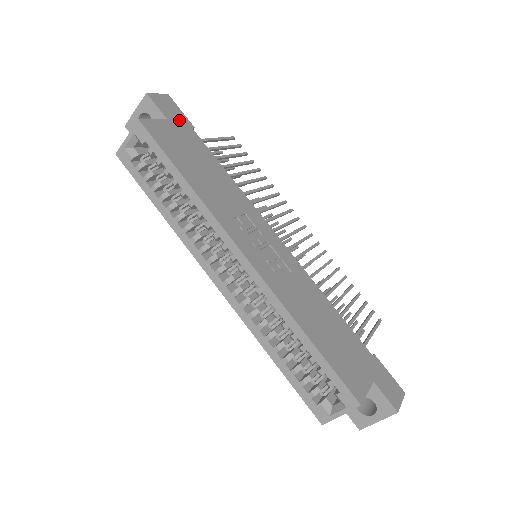
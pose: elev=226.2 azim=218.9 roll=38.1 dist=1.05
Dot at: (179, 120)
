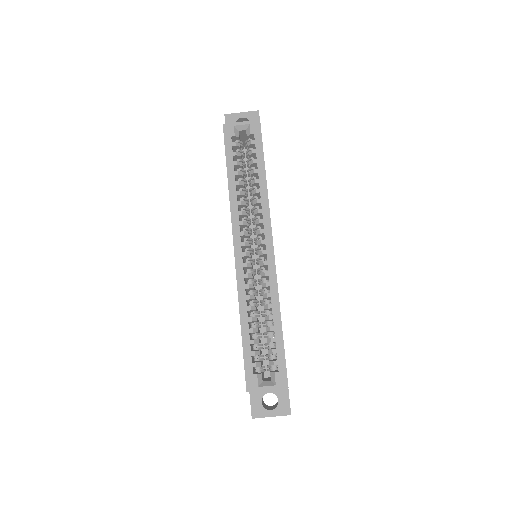
Dot at: occluded
